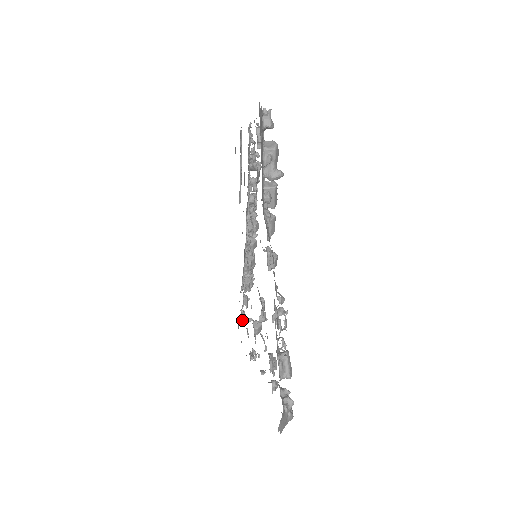
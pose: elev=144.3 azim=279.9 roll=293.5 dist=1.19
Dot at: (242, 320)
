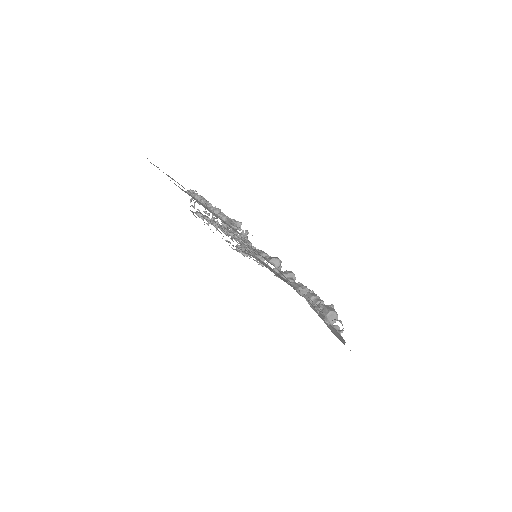
Dot at: (208, 225)
